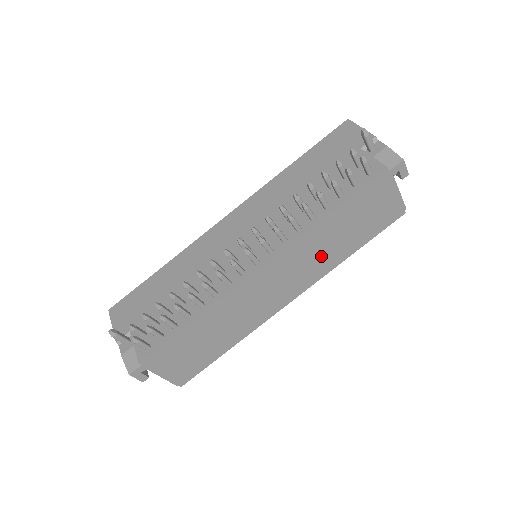
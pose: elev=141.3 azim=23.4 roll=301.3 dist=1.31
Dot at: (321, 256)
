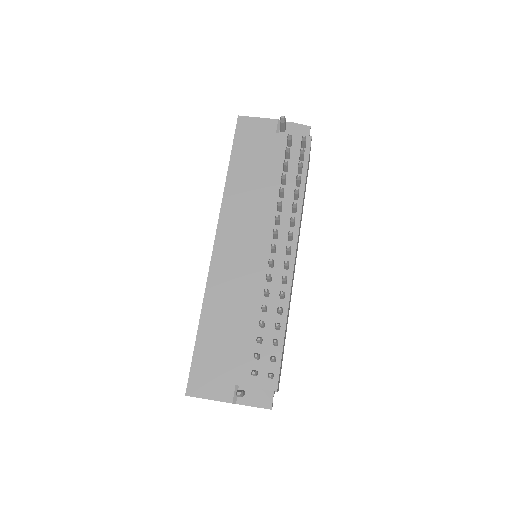
Dot at: occluded
